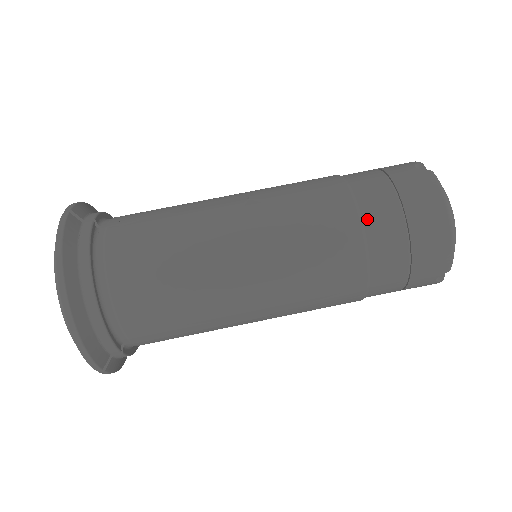
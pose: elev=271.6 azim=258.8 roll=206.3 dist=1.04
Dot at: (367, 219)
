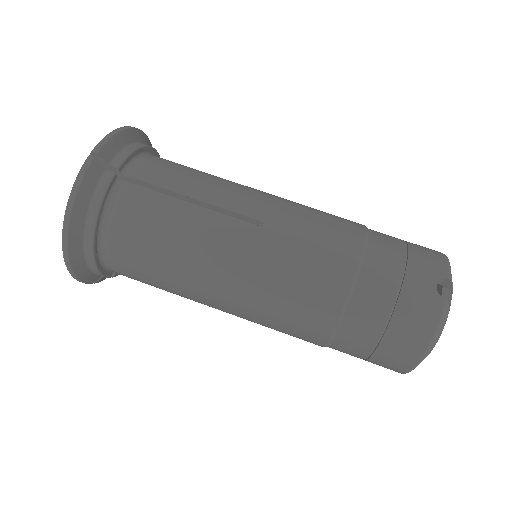
Dot at: (350, 314)
